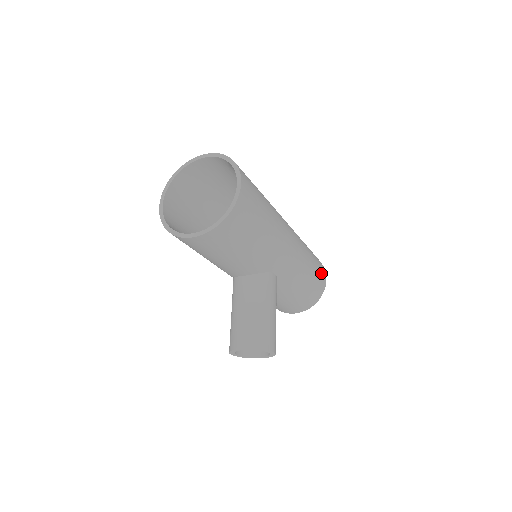
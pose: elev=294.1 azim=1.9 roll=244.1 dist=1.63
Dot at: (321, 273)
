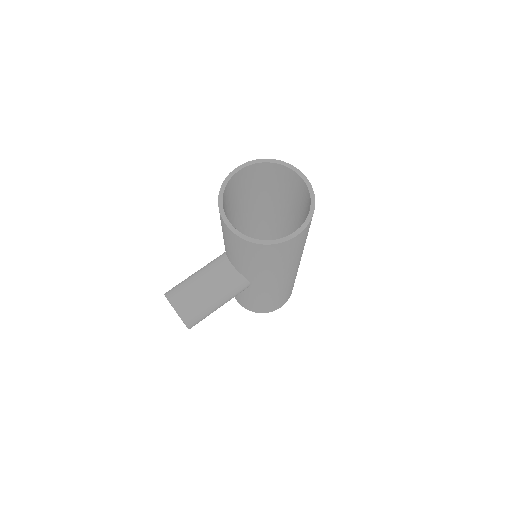
Dot at: (282, 303)
